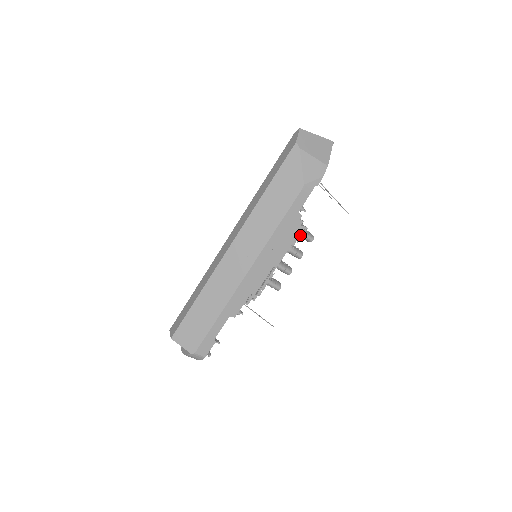
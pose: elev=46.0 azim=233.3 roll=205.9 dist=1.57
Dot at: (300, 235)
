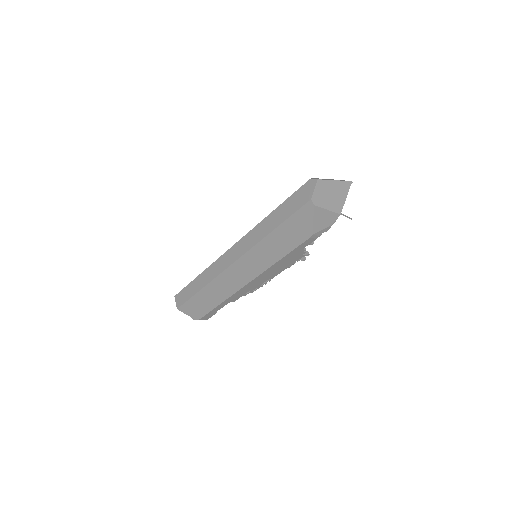
Dot at: occluded
